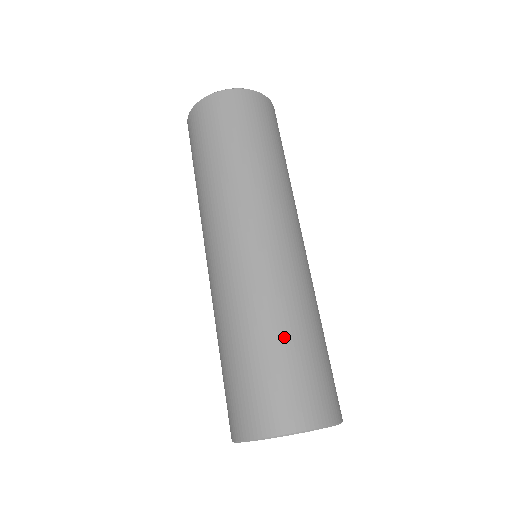
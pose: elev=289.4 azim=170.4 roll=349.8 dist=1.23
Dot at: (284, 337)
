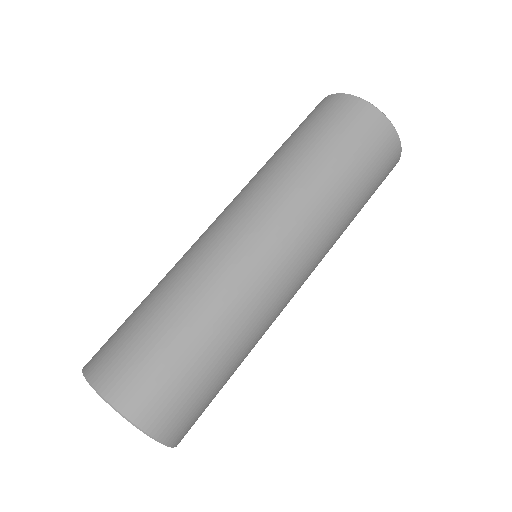
Dot at: (229, 365)
